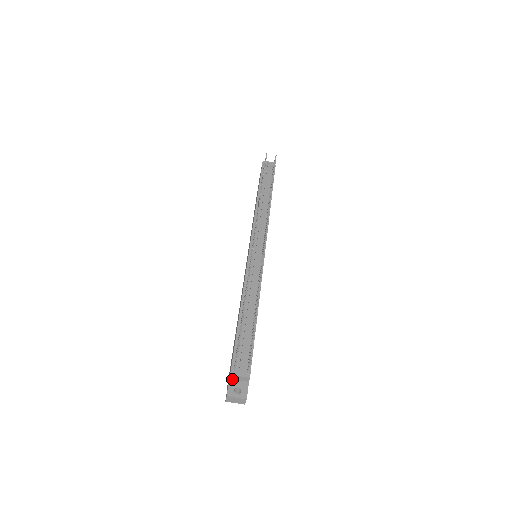
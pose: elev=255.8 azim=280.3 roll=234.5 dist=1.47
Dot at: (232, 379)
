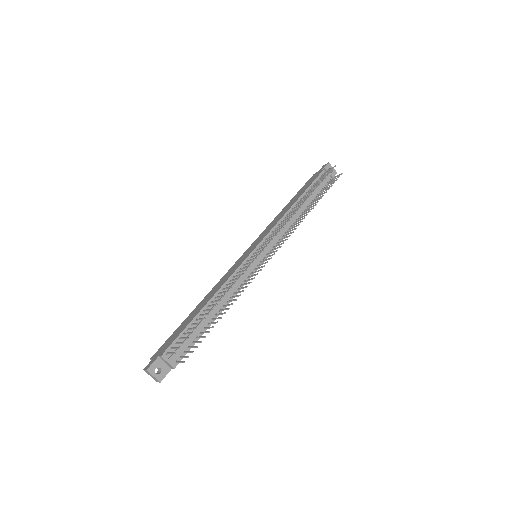
Dot at: (160, 358)
